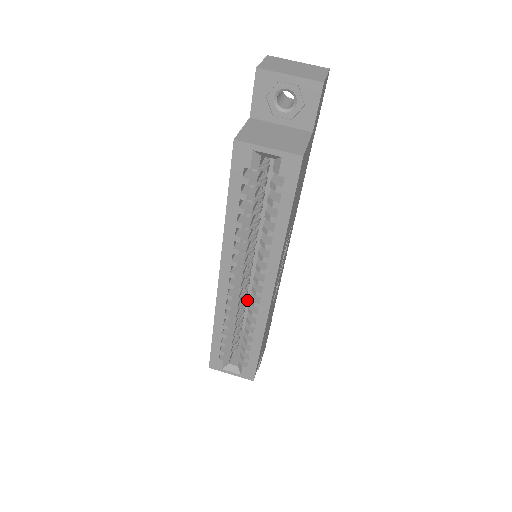
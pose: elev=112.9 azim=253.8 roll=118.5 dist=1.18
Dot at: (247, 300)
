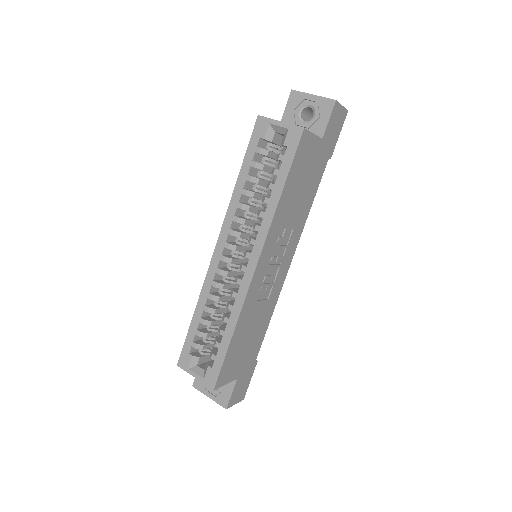
Dot at: occluded
